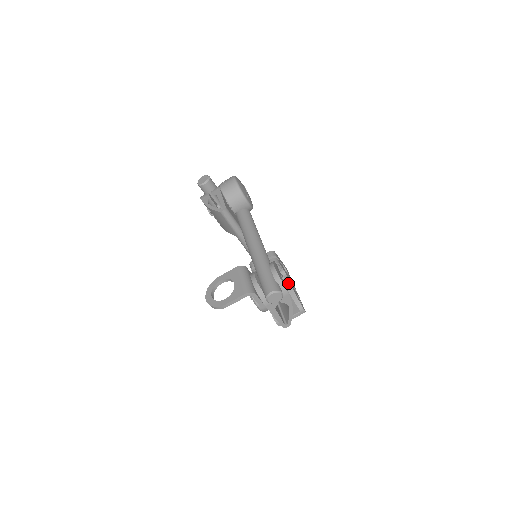
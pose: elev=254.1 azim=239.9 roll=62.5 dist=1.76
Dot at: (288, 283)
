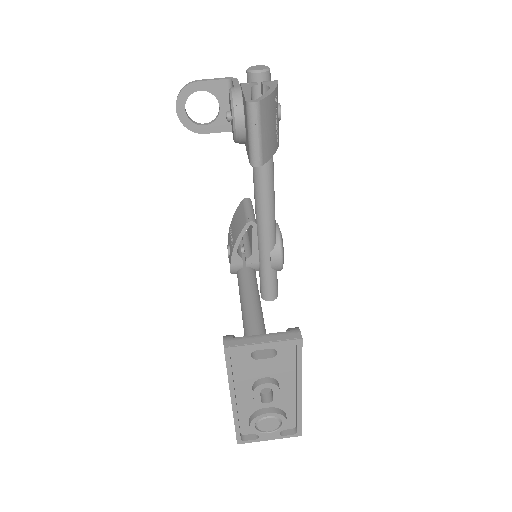
Dot at: occluded
